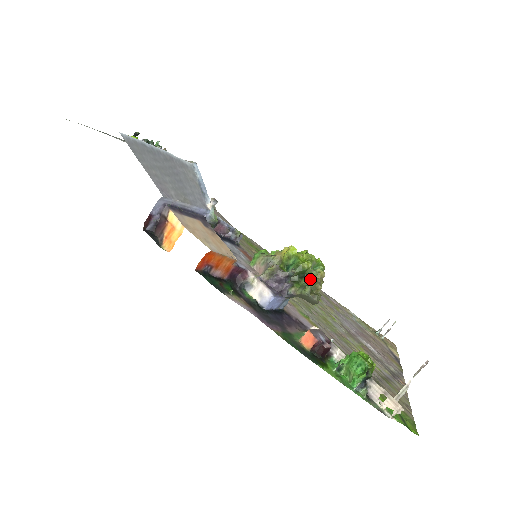
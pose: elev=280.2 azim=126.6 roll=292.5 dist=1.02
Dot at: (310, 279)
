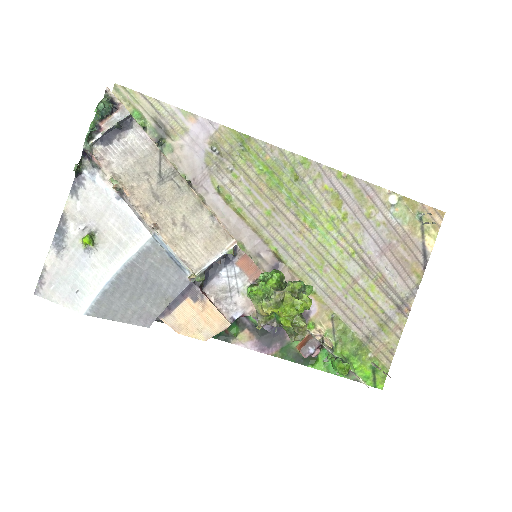
Dot at: (294, 330)
